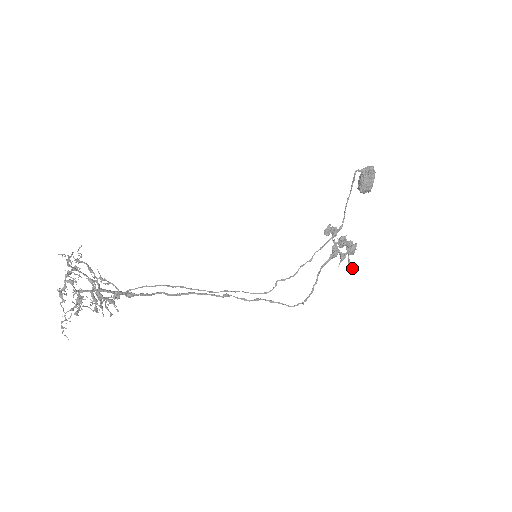
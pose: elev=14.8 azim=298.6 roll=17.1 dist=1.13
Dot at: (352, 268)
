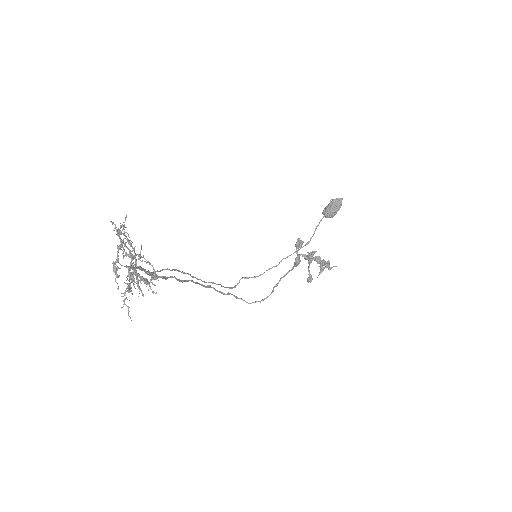
Dot at: (311, 278)
